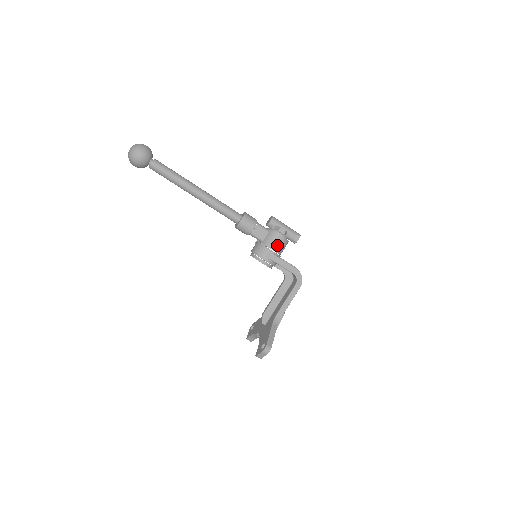
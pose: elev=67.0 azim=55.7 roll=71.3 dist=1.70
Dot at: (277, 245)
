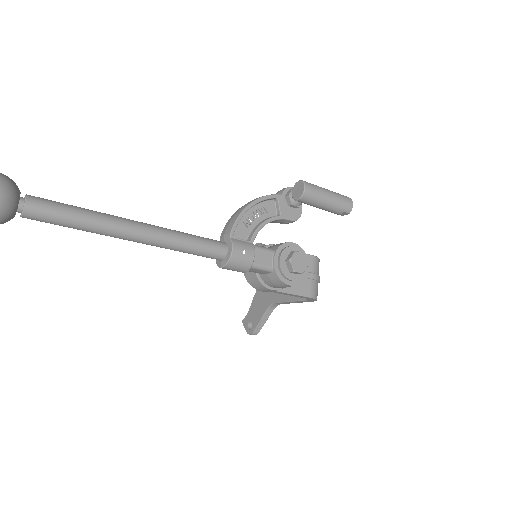
Dot at: (282, 287)
